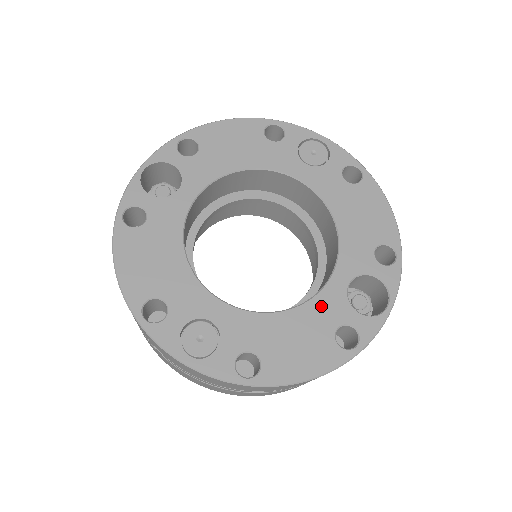
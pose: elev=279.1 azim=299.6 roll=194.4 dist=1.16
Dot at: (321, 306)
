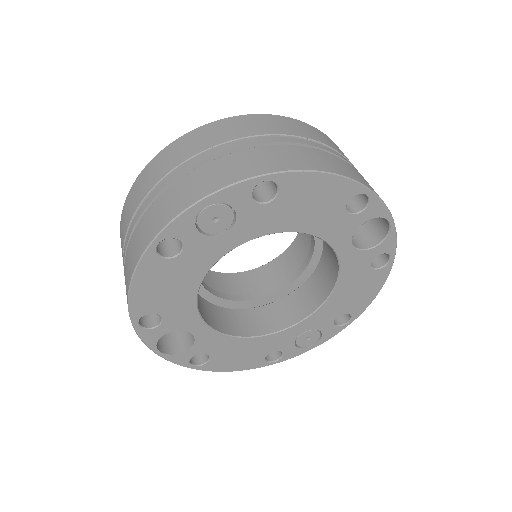
Dot at: (349, 270)
